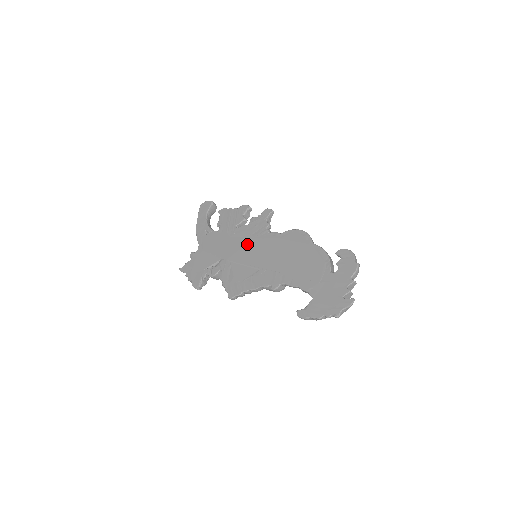
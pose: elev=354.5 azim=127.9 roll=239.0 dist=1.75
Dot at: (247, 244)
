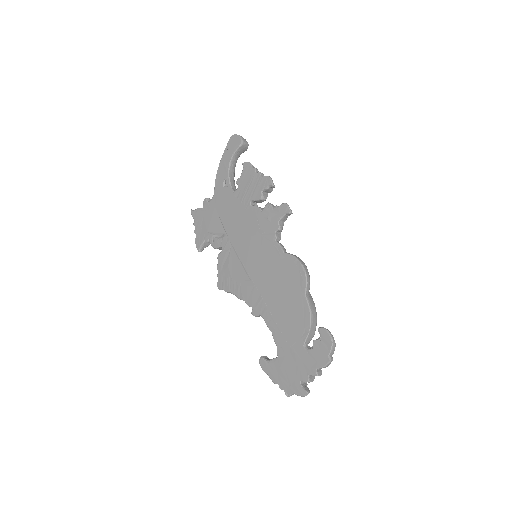
Dot at: (251, 237)
